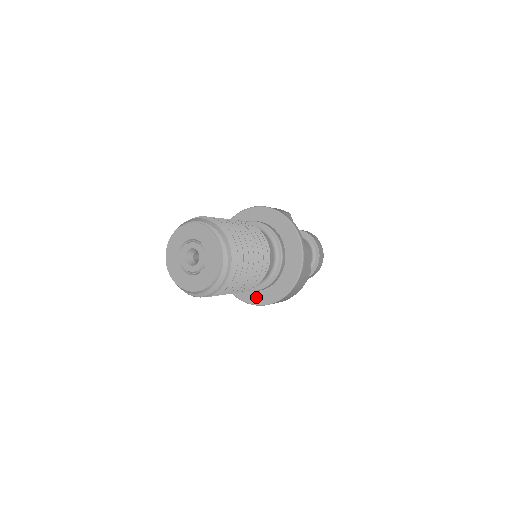
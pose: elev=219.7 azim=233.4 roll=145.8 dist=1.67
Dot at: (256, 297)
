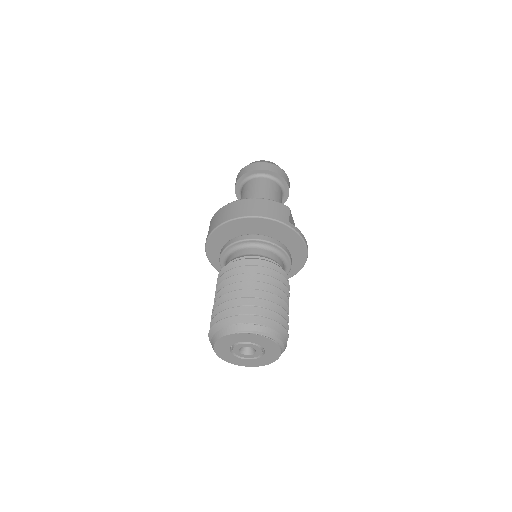
Dot at: occluded
